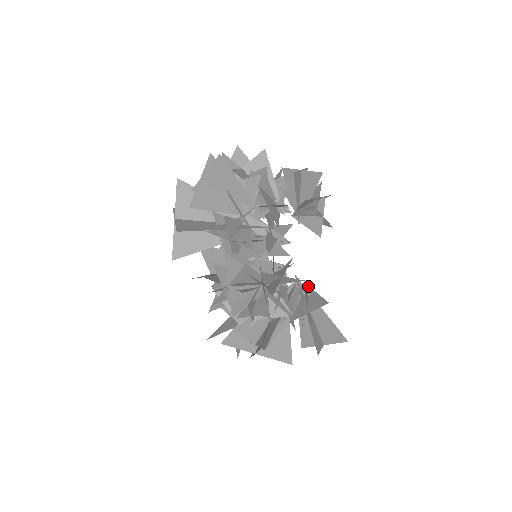
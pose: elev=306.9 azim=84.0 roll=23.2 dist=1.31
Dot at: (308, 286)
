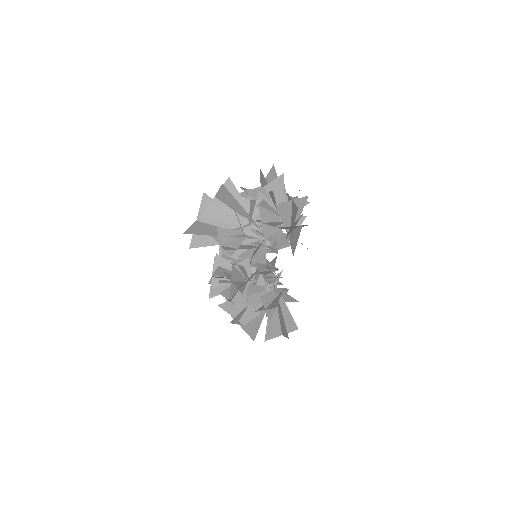
Dot at: (278, 290)
